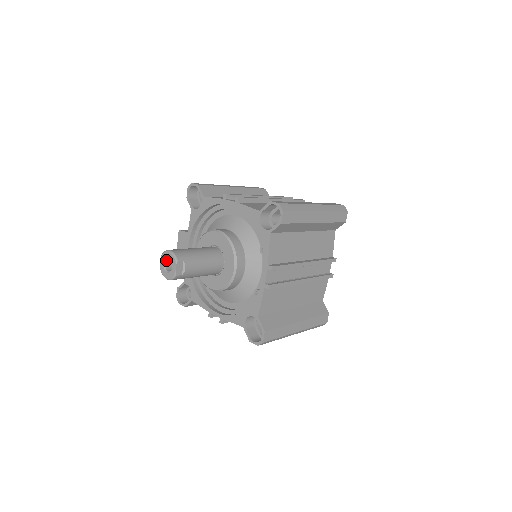
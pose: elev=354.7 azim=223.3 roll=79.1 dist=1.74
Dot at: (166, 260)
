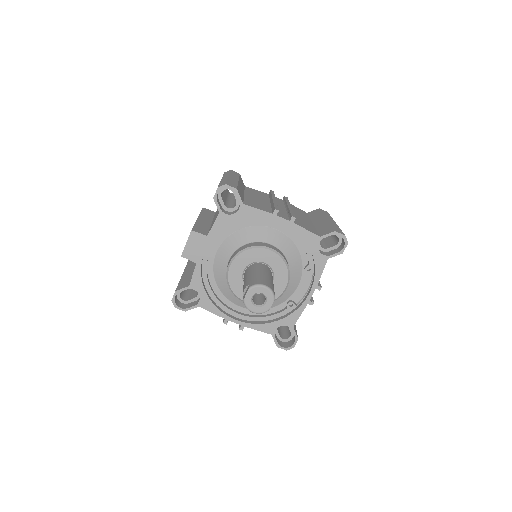
Dot at: occluded
